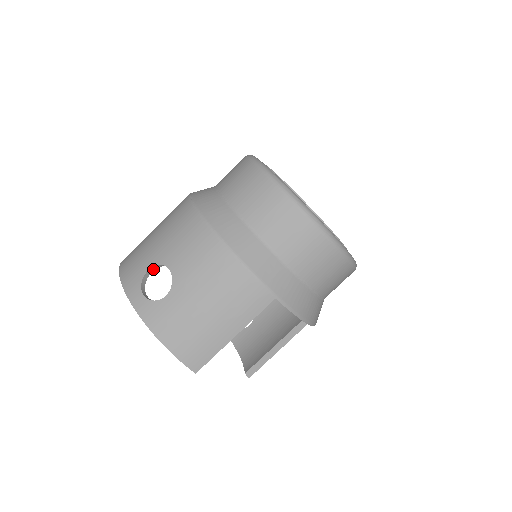
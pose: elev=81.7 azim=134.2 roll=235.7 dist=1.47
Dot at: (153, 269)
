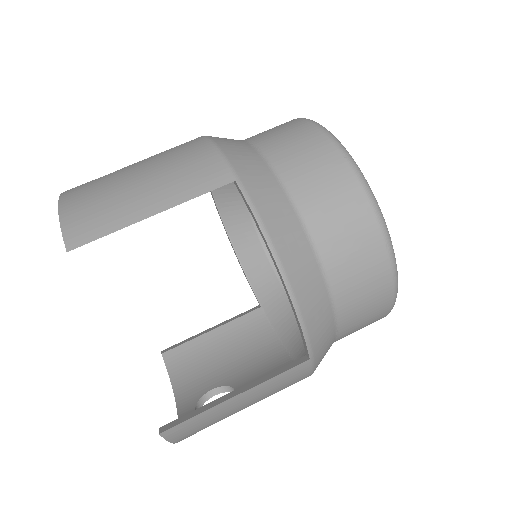
Dot at: occluded
